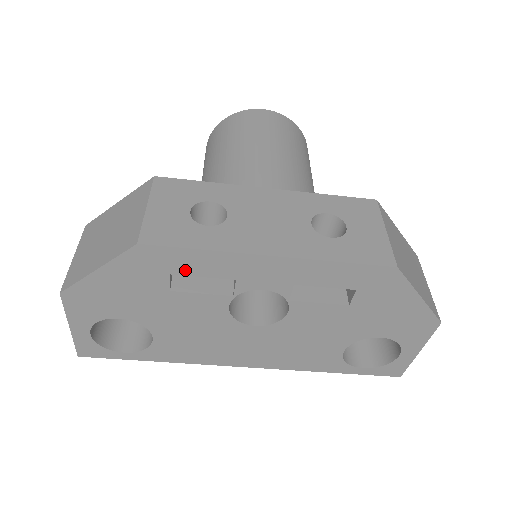
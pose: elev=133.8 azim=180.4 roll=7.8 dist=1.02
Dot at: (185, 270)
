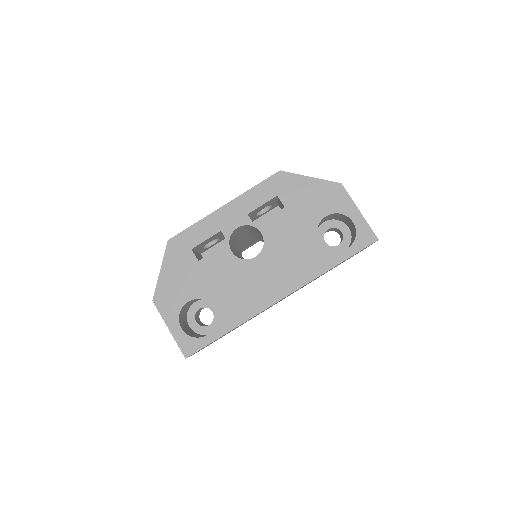
Dot at: (196, 242)
